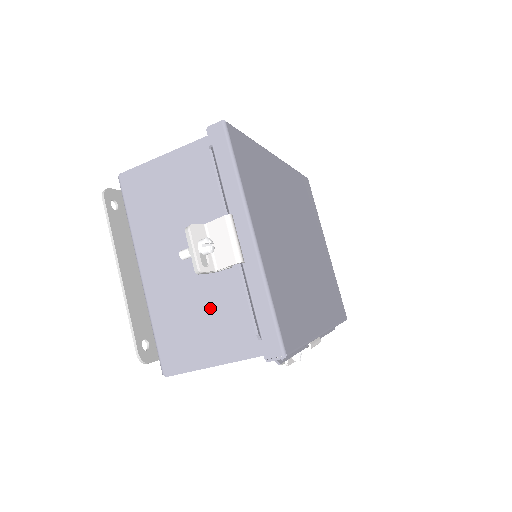
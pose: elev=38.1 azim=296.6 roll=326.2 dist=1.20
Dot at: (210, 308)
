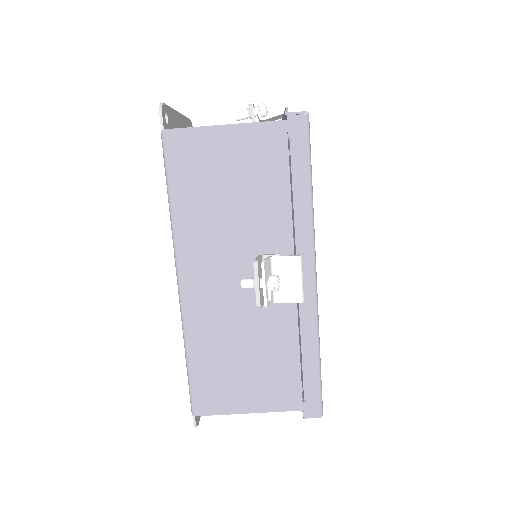
Dot at: occluded
